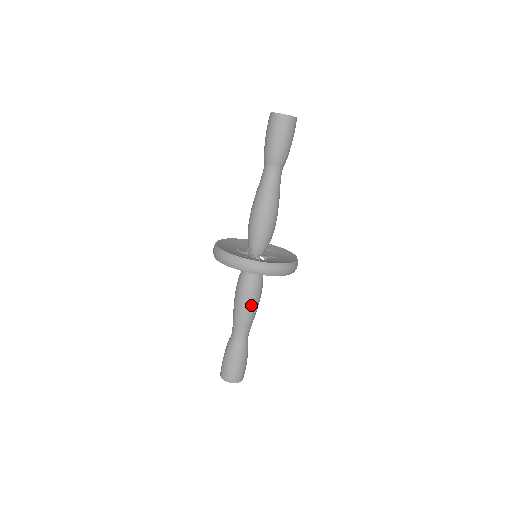
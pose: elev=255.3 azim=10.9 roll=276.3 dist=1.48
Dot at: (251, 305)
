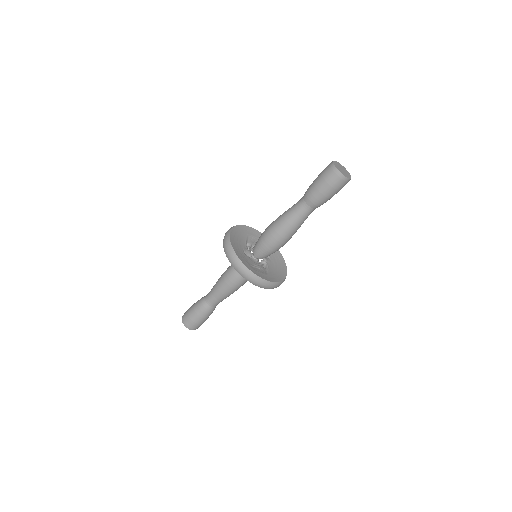
Dot at: occluded
